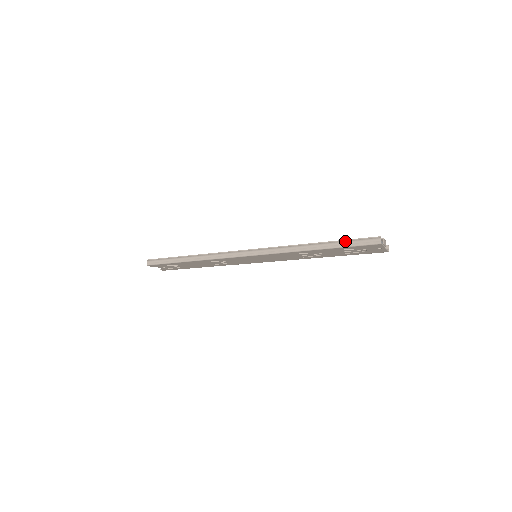
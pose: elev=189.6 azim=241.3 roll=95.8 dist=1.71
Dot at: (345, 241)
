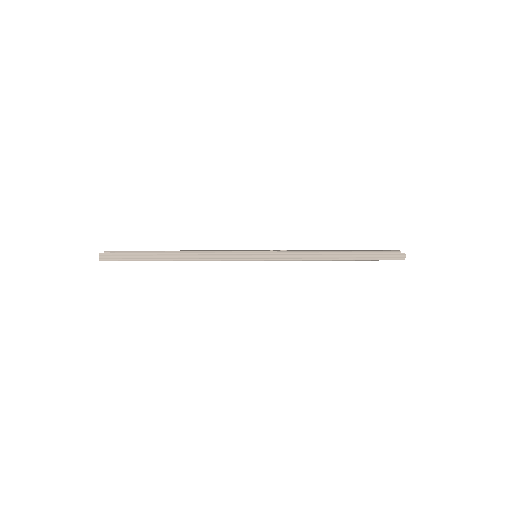
Dot at: (370, 254)
